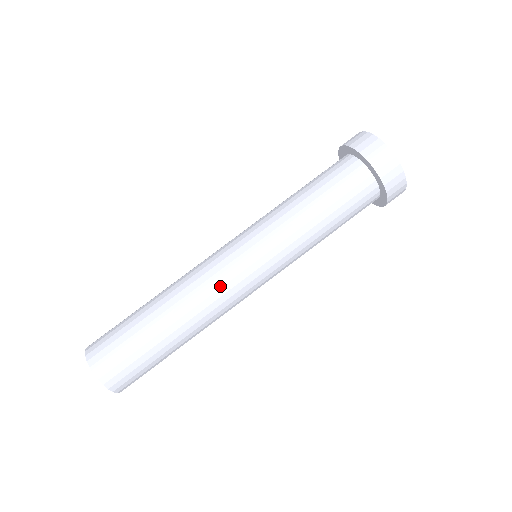
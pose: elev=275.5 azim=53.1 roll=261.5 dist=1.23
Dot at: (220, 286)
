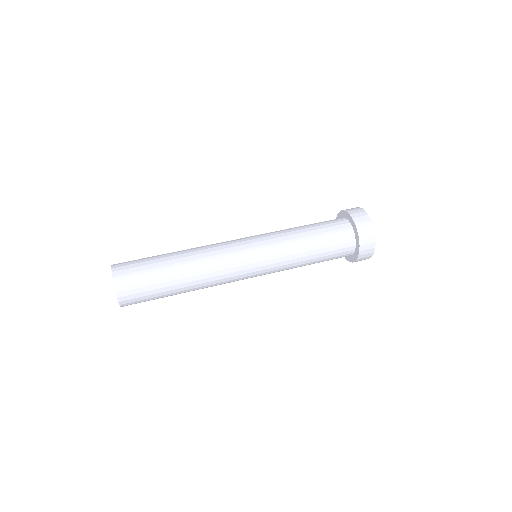
Dot at: (226, 262)
